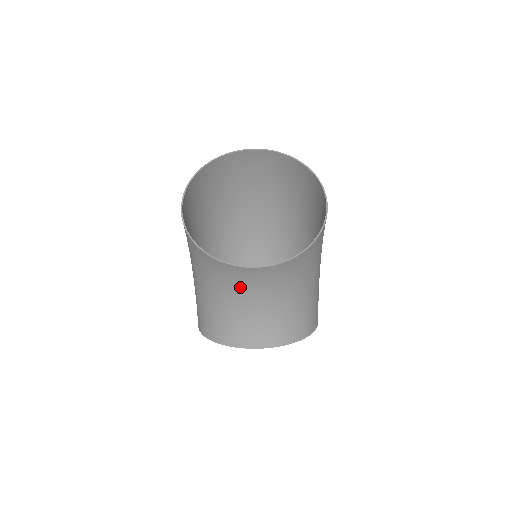
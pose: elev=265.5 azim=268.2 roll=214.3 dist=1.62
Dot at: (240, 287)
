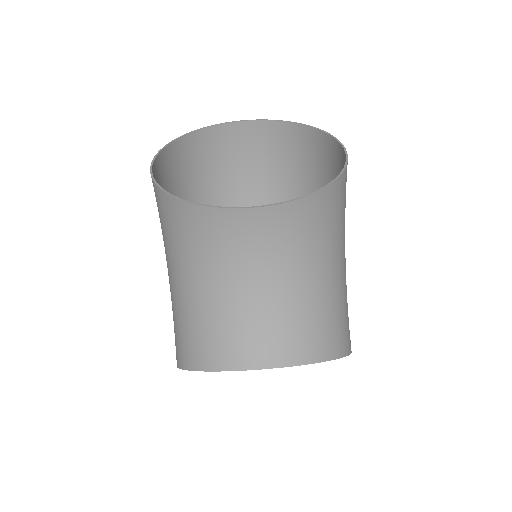
Dot at: (232, 256)
